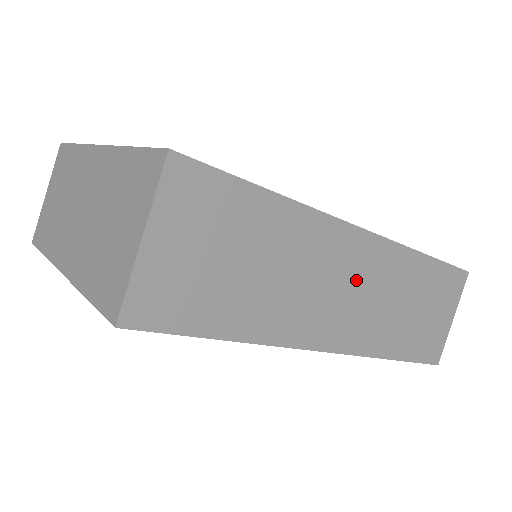
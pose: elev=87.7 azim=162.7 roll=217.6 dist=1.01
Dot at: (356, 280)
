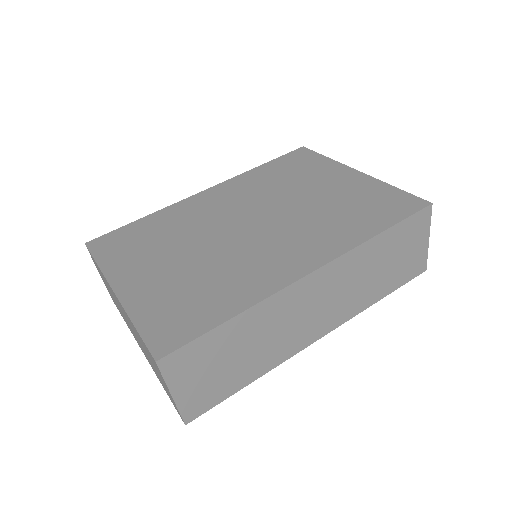
Dot at: (321, 297)
